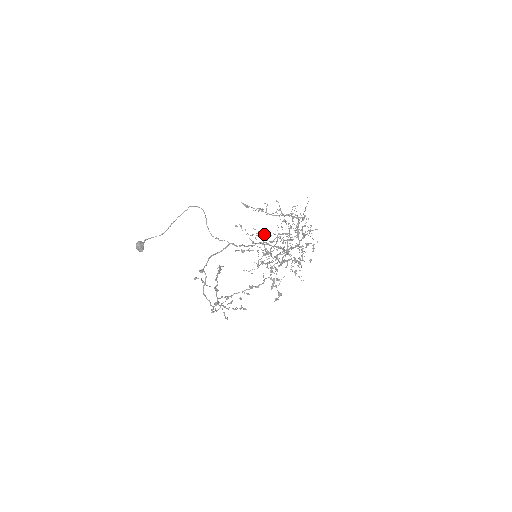
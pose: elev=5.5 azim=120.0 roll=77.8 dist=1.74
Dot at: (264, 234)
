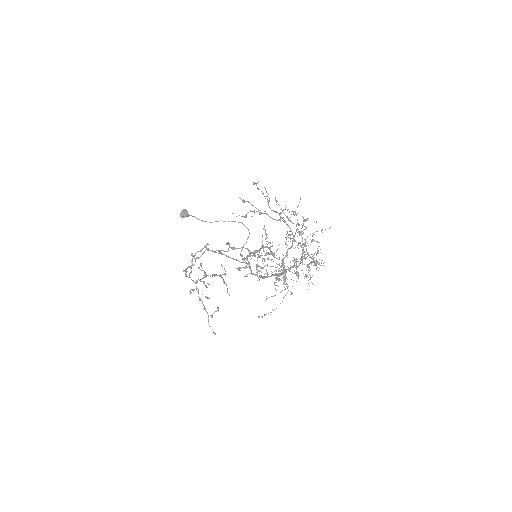
Dot at: occluded
